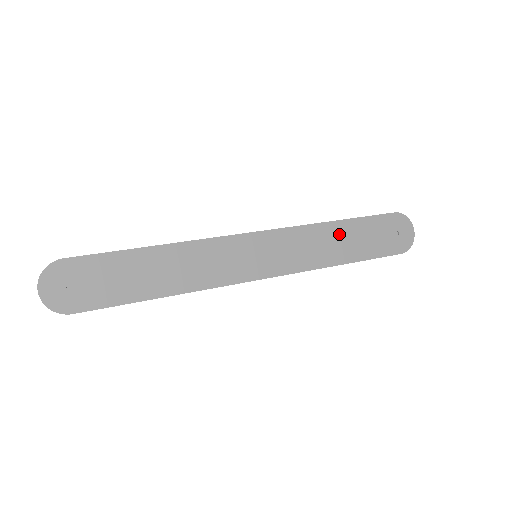
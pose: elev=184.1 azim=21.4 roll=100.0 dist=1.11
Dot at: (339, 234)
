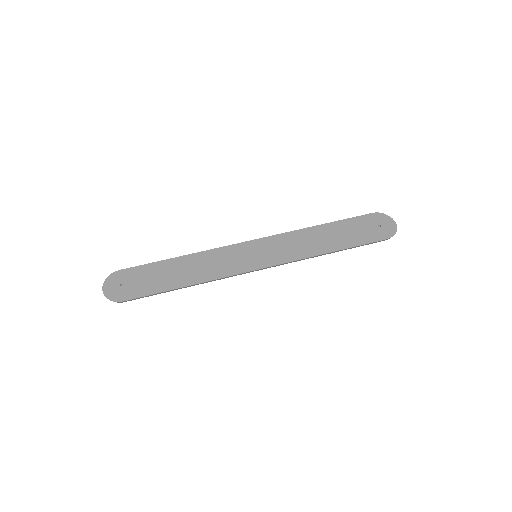
Dot at: (324, 233)
